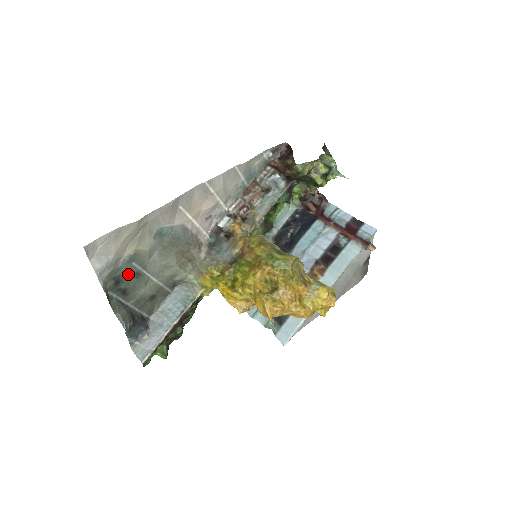
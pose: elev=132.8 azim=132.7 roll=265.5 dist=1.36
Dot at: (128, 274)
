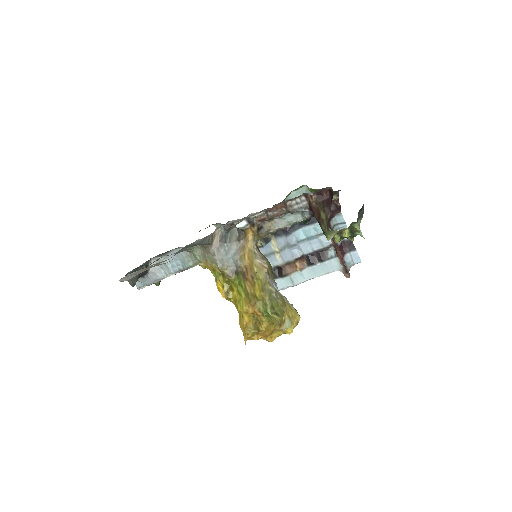
Dot at: occluded
